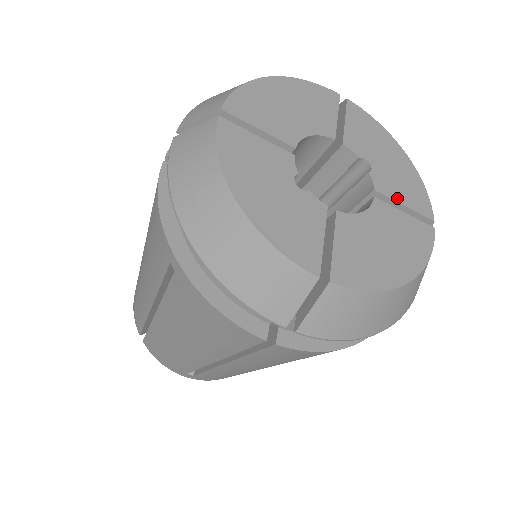
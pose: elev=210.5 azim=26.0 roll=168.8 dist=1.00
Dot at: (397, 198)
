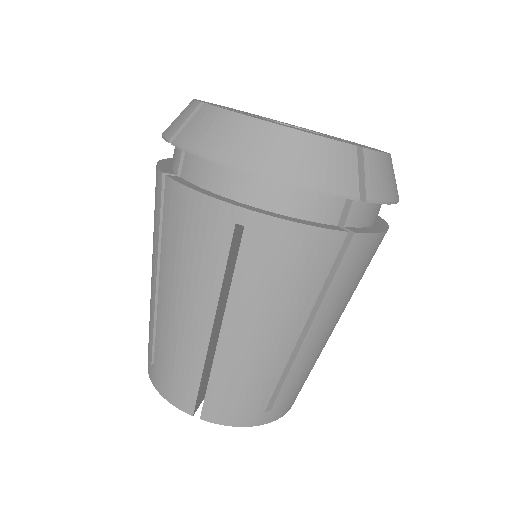
Dot at: (331, 136)
